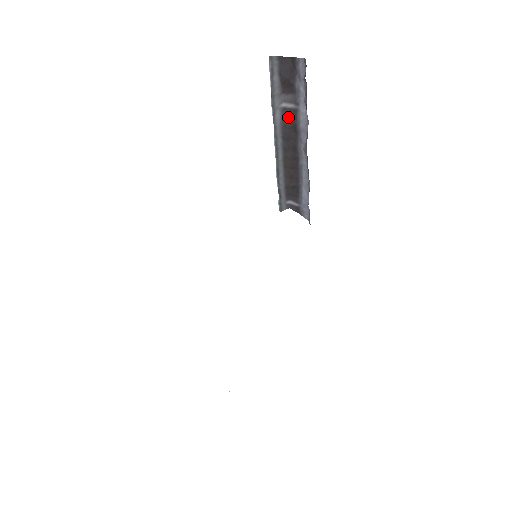
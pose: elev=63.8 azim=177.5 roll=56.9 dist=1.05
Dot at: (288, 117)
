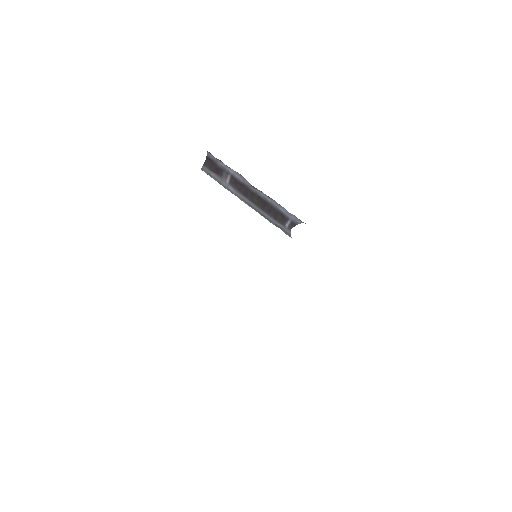
Dot at: (234, 184)
